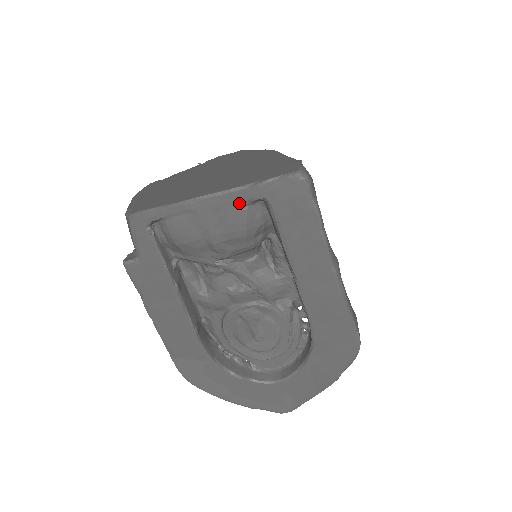
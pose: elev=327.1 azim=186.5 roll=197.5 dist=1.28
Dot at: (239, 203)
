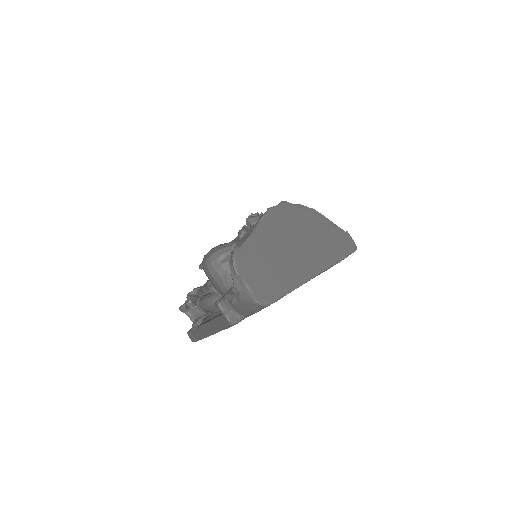
Dot at: occluded
